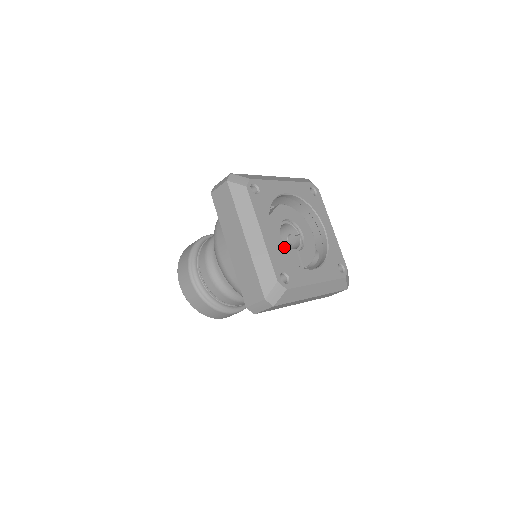
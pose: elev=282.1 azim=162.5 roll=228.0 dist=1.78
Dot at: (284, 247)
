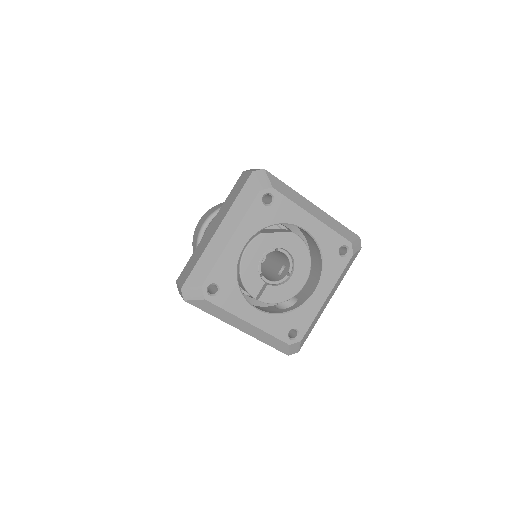
Dot at: (254, 269)
